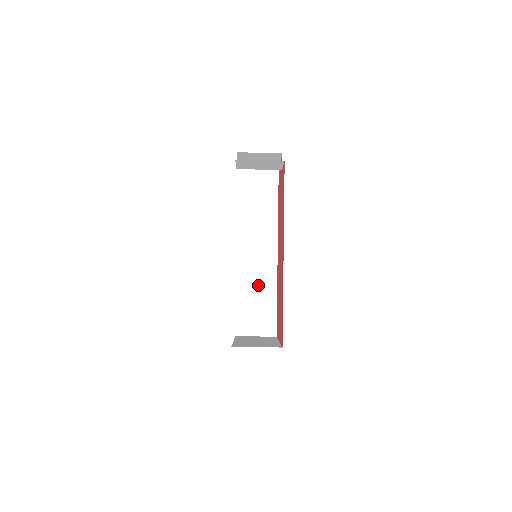
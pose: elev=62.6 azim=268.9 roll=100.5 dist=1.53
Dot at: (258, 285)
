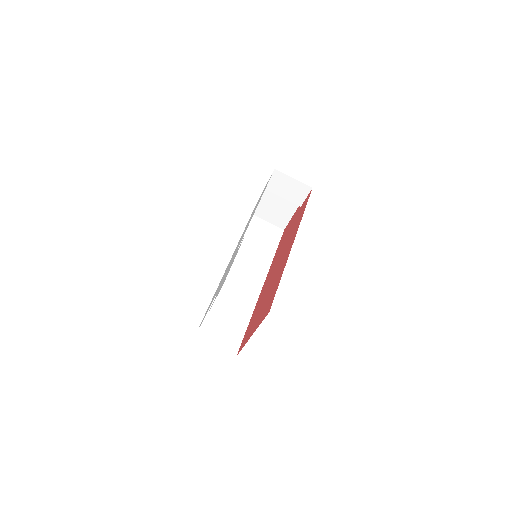
Dot at: (235, 303)
